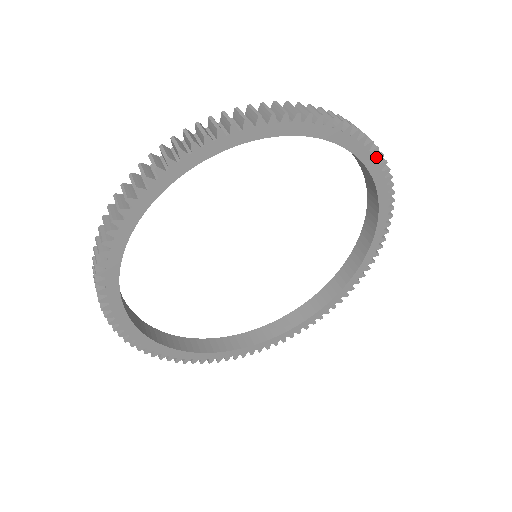
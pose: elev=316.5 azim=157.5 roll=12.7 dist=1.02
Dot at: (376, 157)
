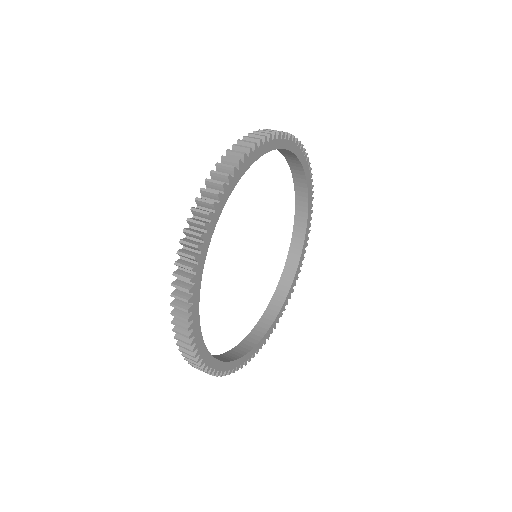
Dot at: (277, 138)
